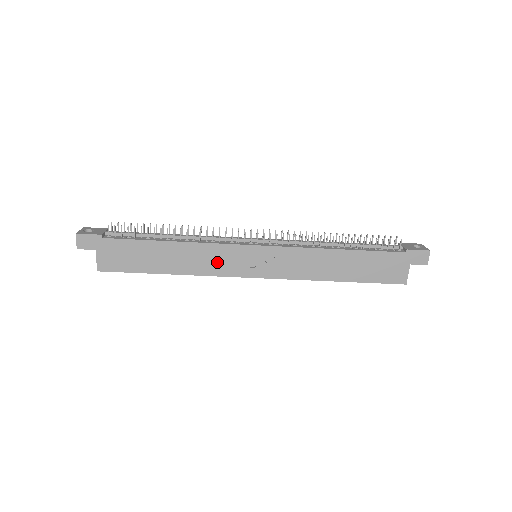
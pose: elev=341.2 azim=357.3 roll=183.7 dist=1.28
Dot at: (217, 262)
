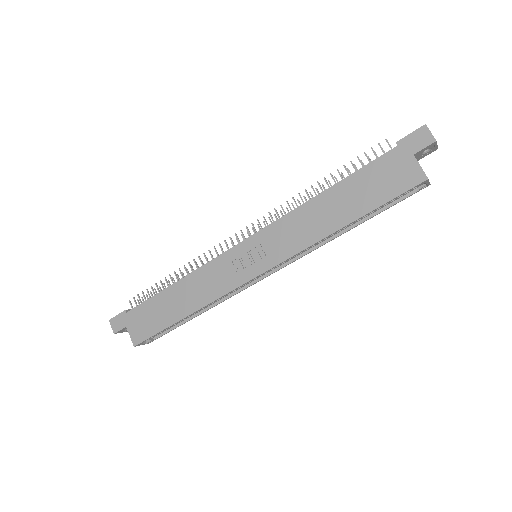
Dot at: (218, 280)
